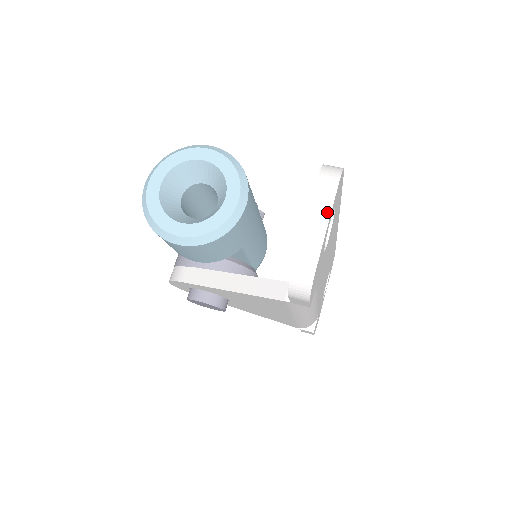
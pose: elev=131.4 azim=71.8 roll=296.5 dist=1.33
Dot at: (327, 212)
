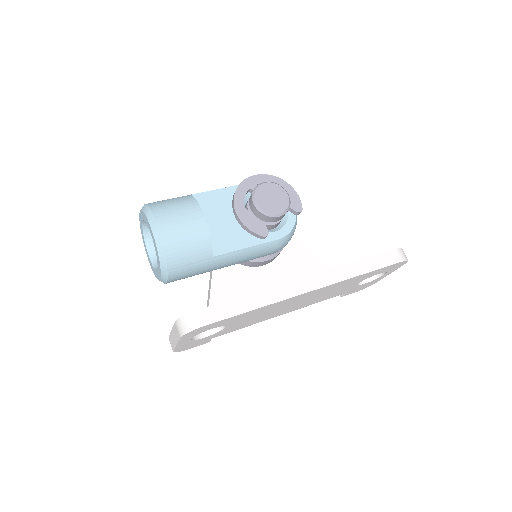
Dot at: (176, 341)
